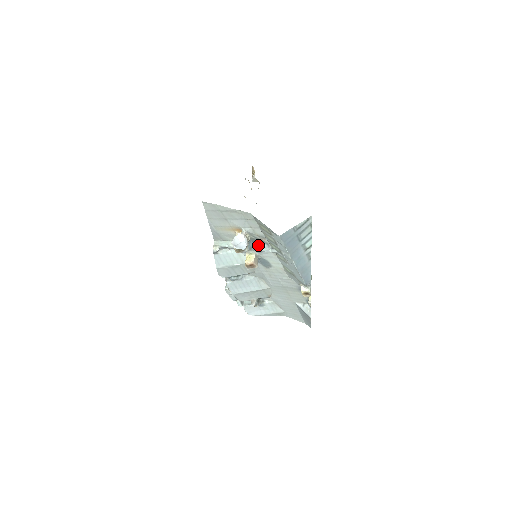
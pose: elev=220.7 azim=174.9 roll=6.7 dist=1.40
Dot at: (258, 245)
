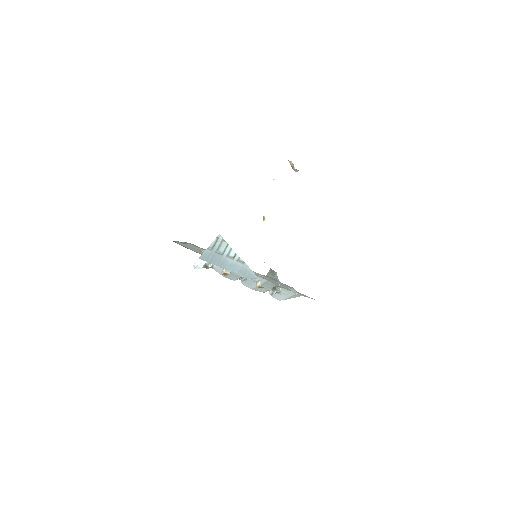
Dot at: occluded
